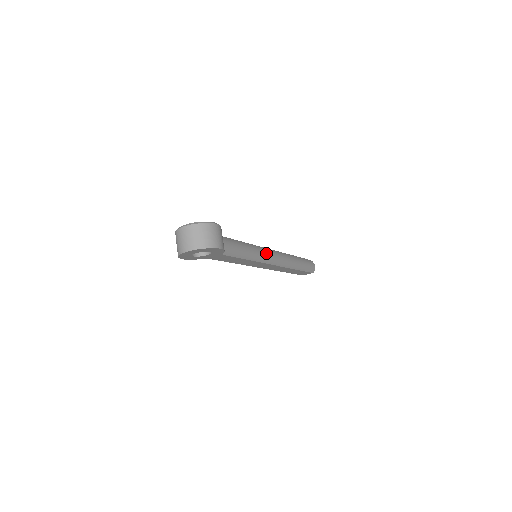
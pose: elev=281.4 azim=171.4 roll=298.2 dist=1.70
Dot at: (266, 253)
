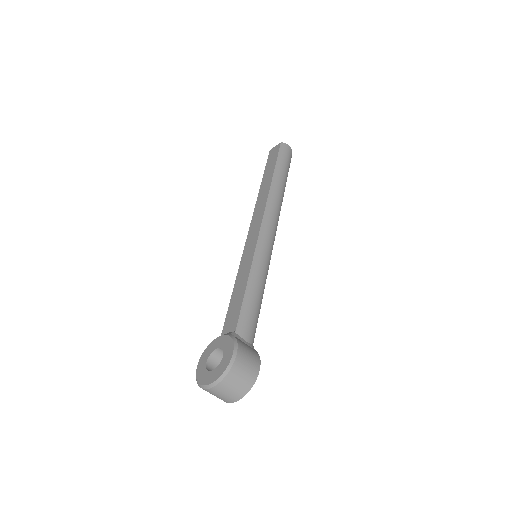
Dot at: (266, 249)
